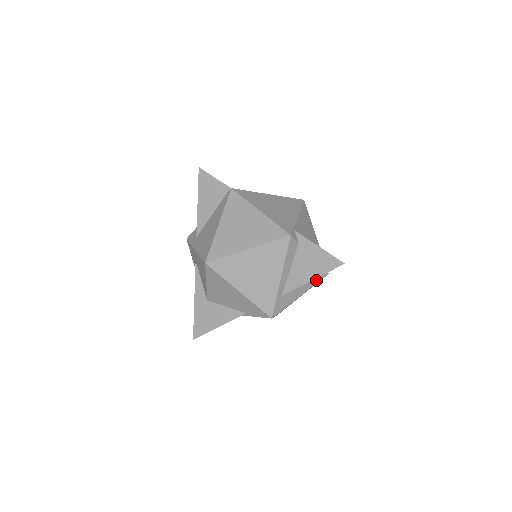
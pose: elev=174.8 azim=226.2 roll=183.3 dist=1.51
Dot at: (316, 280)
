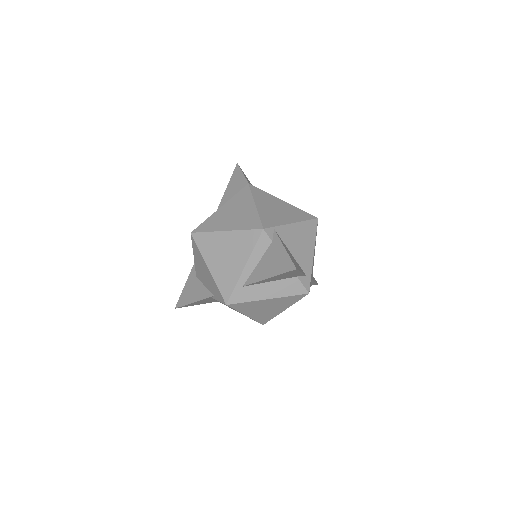
Dot at: (291, 292)
